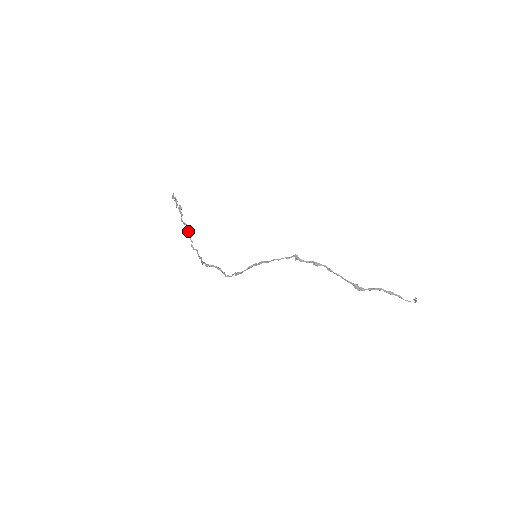
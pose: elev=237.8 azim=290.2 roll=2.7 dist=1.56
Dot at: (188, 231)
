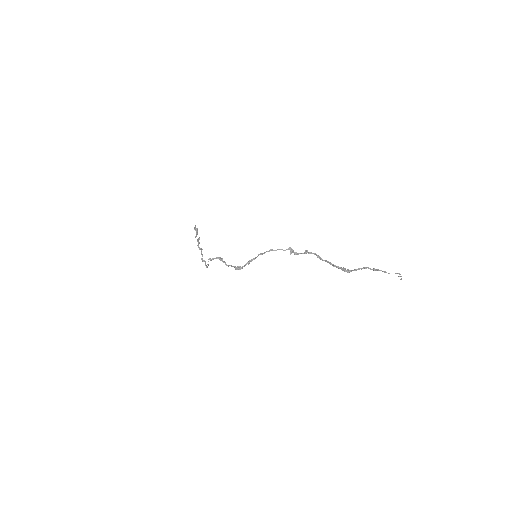
Dot at: (201, 249)
